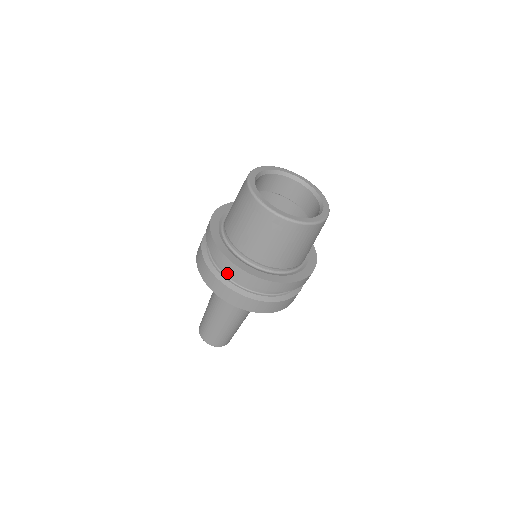
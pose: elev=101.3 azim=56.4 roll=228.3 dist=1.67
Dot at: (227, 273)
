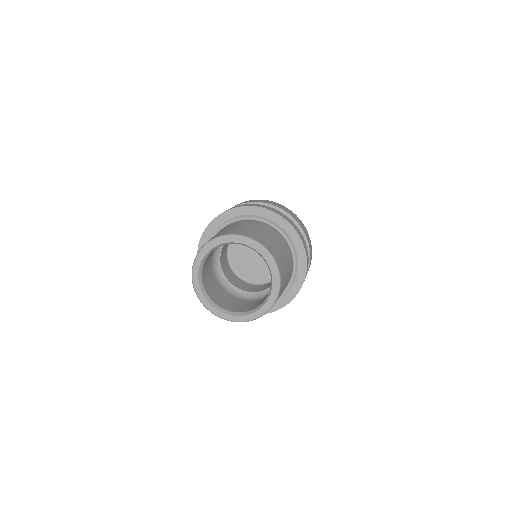
Dot at: occluded
